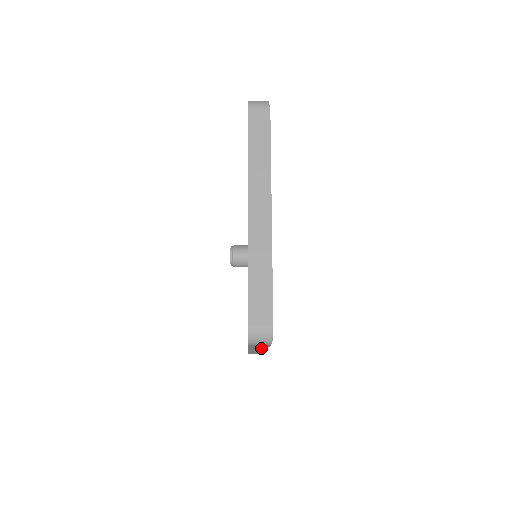
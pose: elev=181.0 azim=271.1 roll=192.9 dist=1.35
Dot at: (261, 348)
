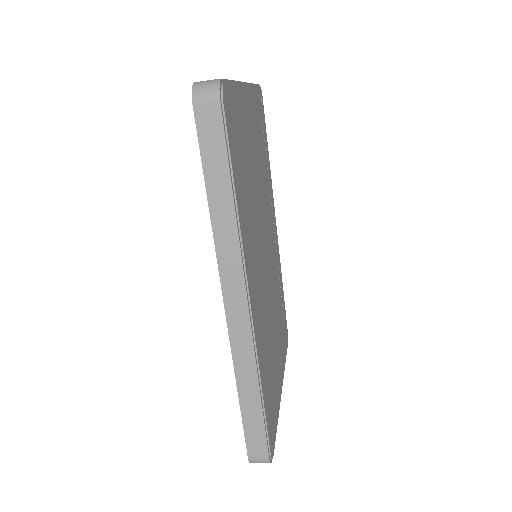
Dot at: (227, 215)
